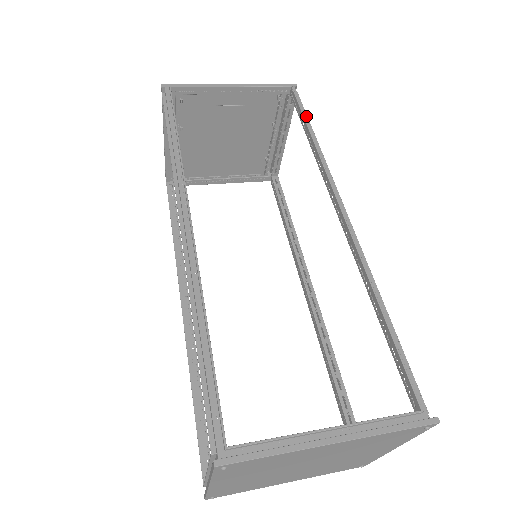
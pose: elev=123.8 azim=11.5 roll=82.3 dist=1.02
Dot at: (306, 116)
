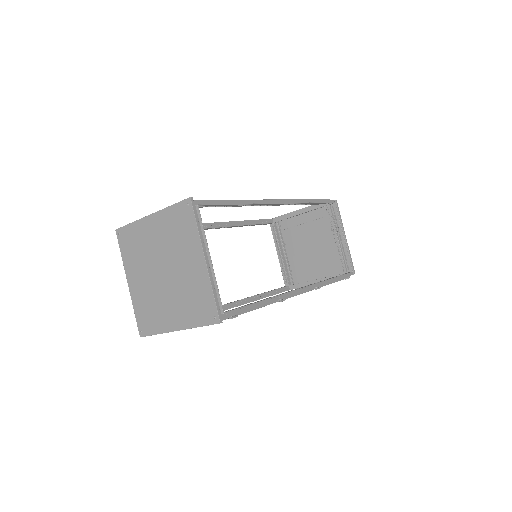
Dot at: (320, 200)
